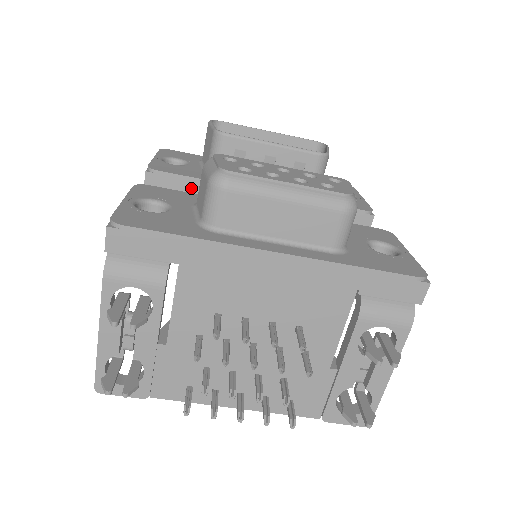
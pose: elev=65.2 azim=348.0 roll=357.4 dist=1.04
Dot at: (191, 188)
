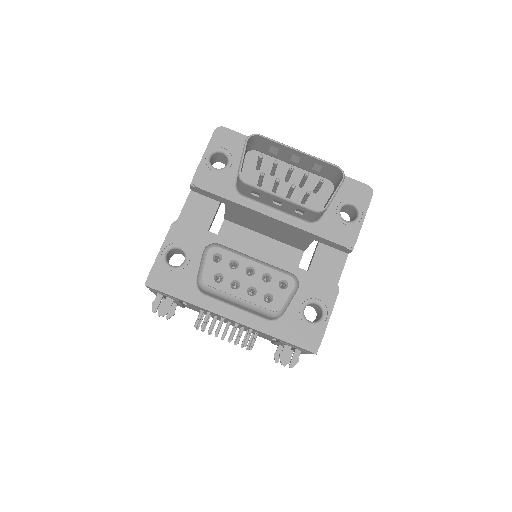
Dot at: (221, 200)
